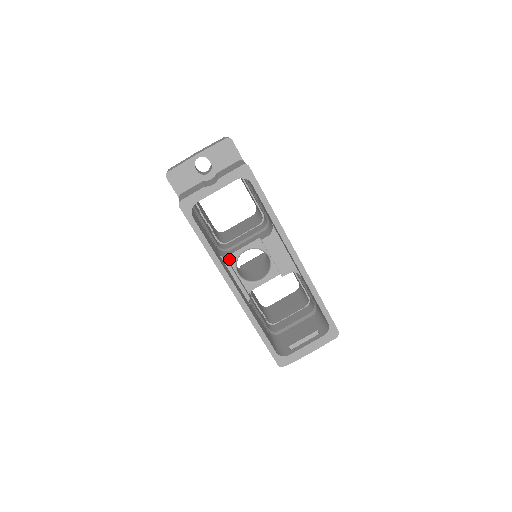
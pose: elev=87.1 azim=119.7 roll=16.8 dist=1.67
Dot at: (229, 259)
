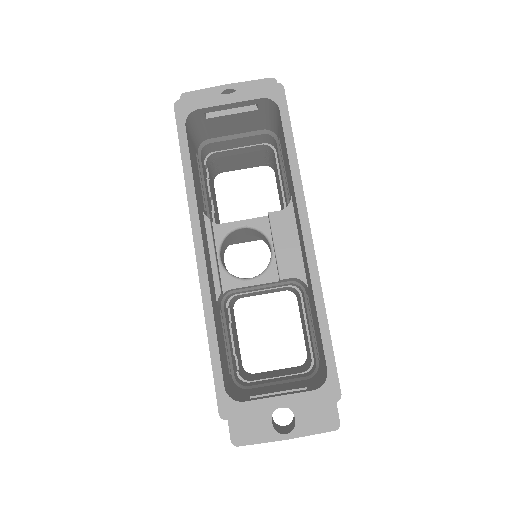
Dot at: (215, 230)
